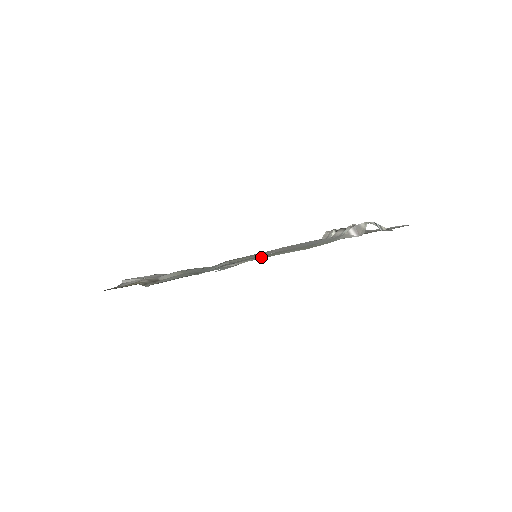
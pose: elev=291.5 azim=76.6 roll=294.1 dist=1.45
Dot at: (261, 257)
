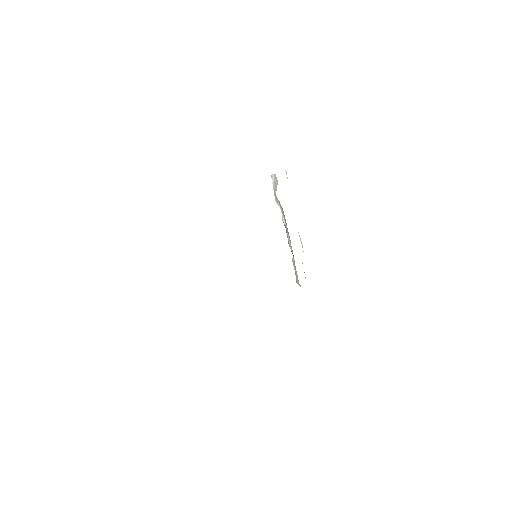
Dot at: occluded
